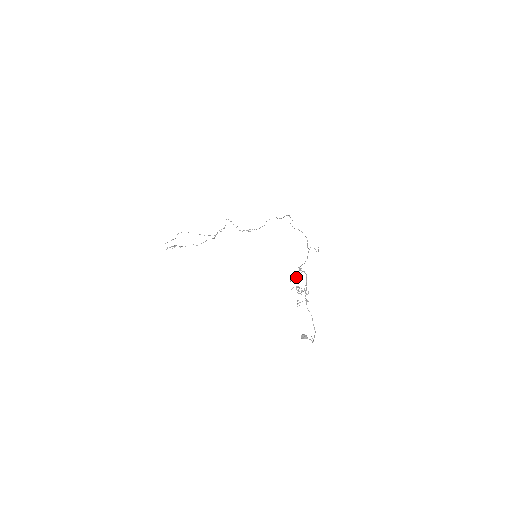
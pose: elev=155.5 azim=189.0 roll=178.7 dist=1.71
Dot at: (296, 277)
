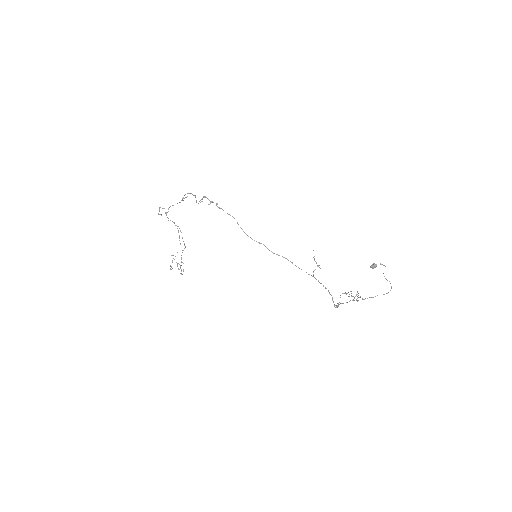
Dot at: (338, 303)
